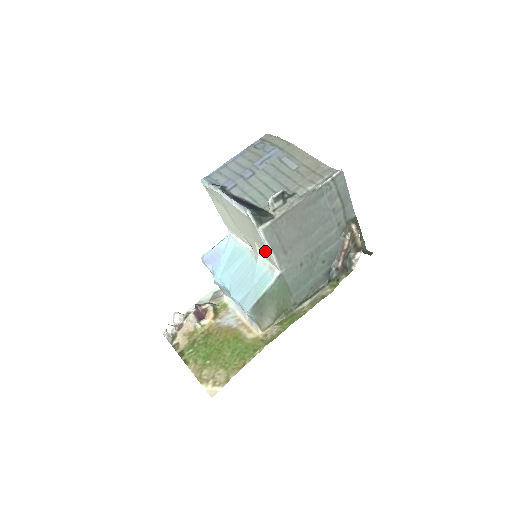
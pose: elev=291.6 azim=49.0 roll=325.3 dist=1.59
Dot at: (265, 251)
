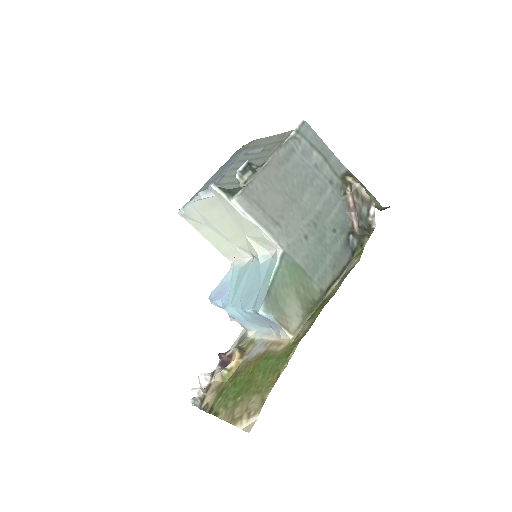
Dot at: (256, 235)
